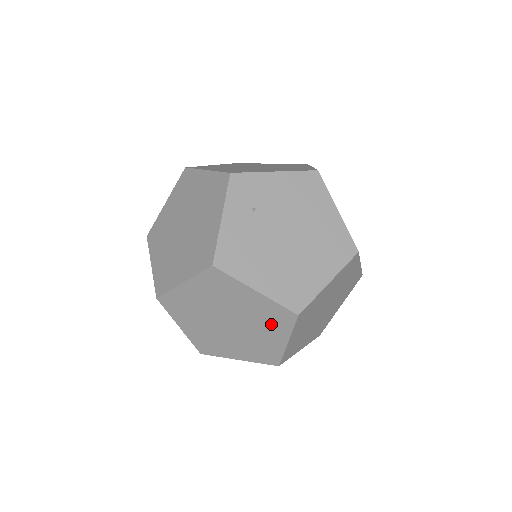
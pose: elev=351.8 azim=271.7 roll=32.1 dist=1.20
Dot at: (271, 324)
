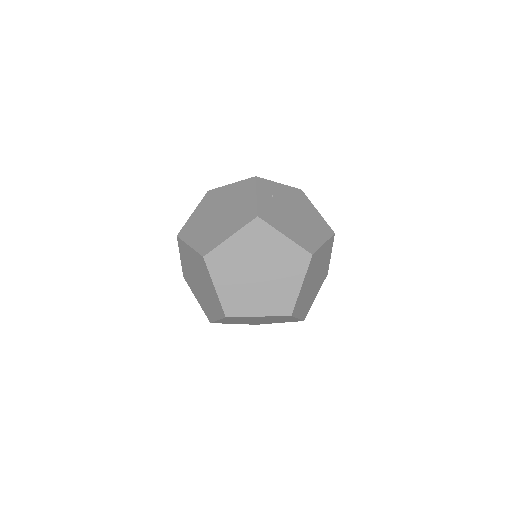
Dot at: (291, 268)
